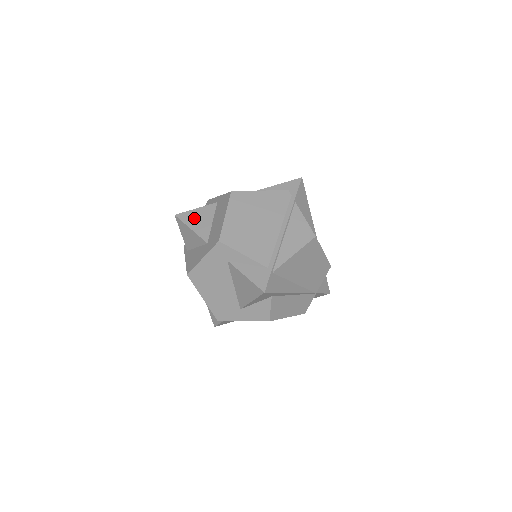
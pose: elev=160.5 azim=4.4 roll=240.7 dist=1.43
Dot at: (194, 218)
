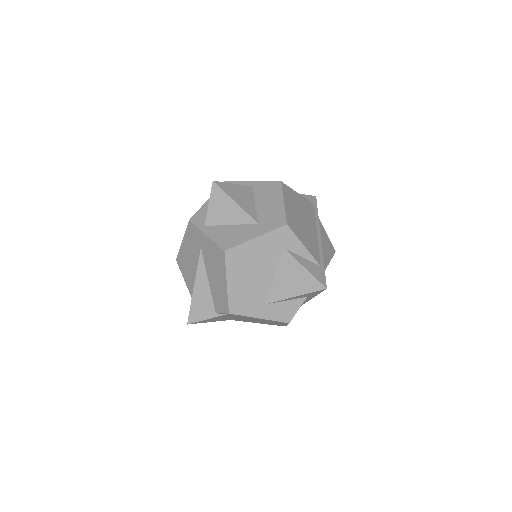
Dot at: (235, 193)
